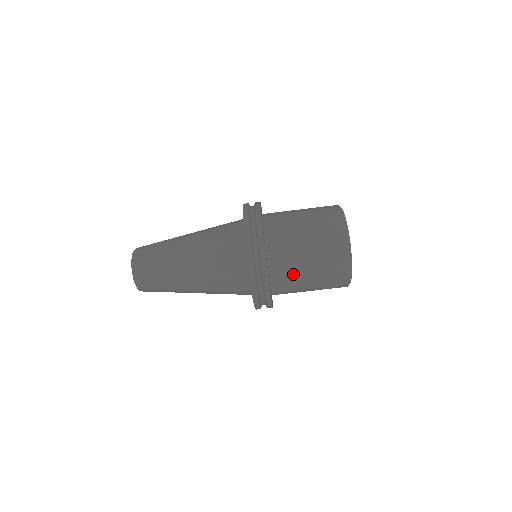
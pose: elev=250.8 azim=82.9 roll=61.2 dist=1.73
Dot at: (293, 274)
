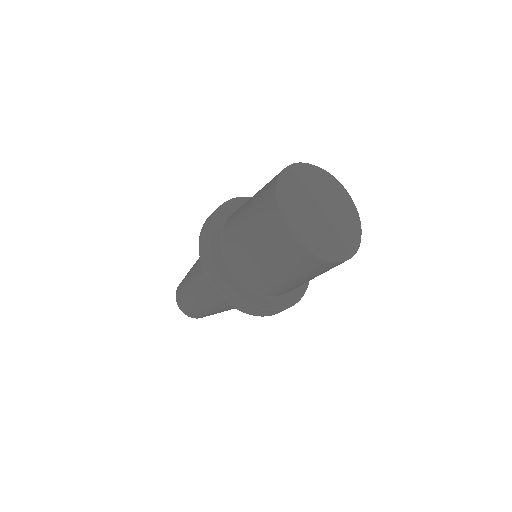
Dot at: (253, 268)
